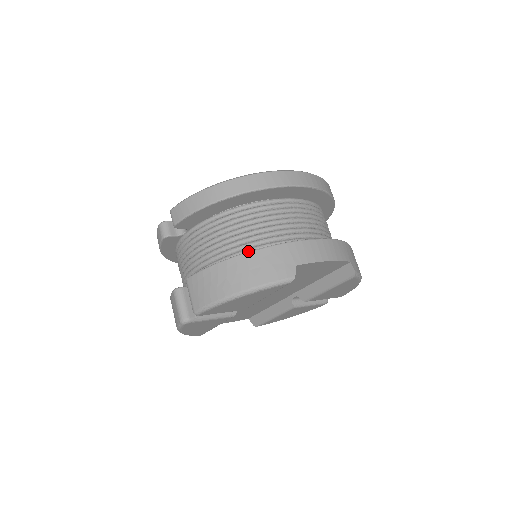
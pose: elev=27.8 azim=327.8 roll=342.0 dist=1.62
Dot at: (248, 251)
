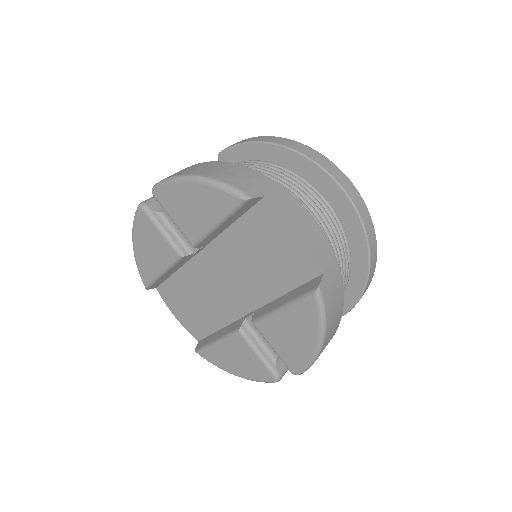
Dot at: occluded
